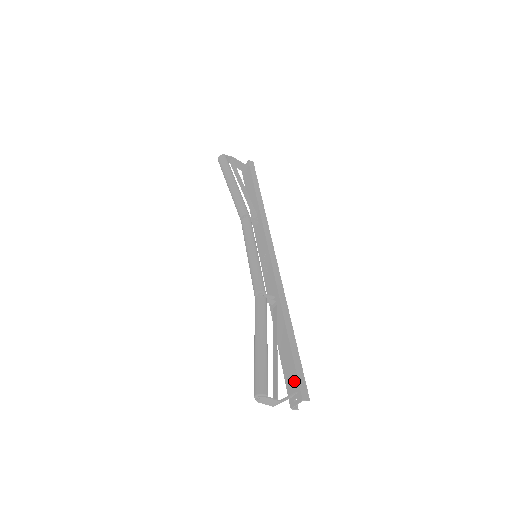
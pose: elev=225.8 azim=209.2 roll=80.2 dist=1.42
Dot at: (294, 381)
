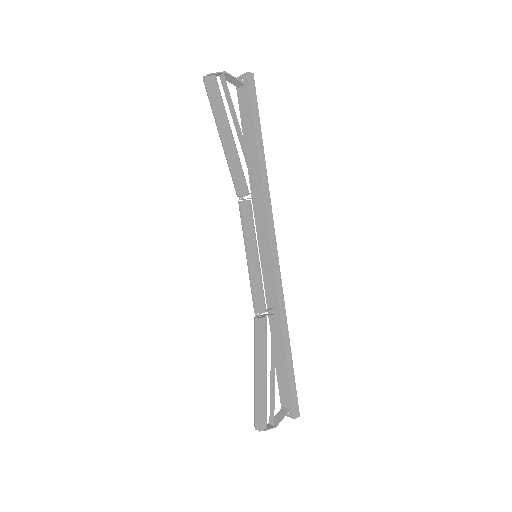
Dot at: (288, 399)
